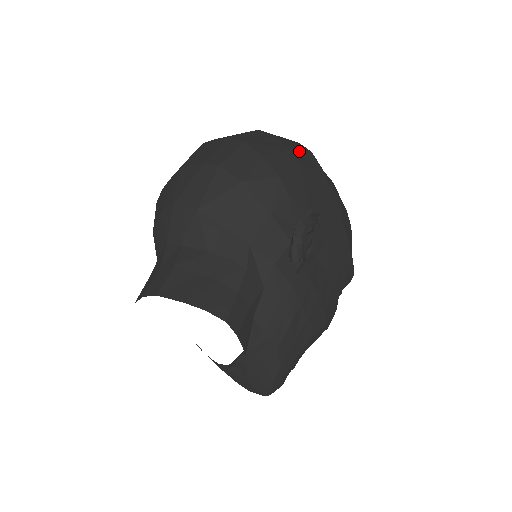
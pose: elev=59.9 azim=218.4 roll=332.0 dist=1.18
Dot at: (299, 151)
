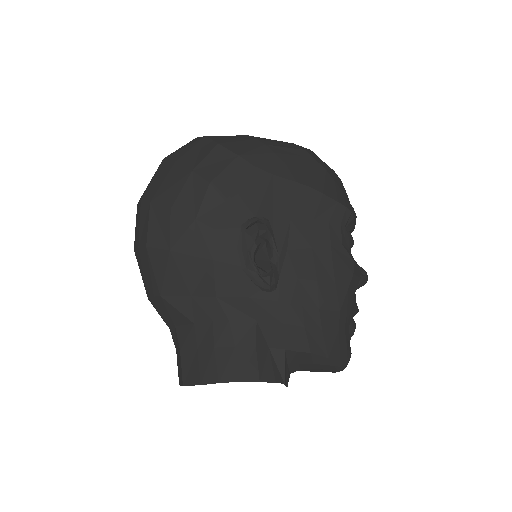
Dot at: (203, 161)
